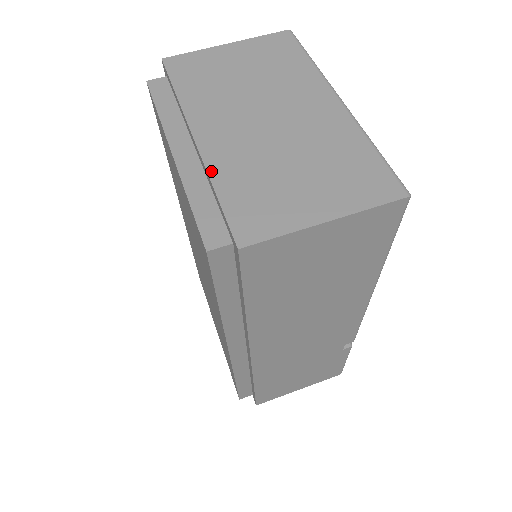
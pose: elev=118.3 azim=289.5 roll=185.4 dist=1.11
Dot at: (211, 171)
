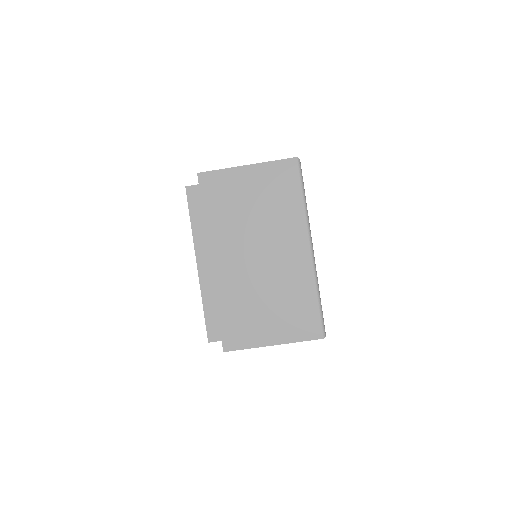
Dot at: (217, 294)
